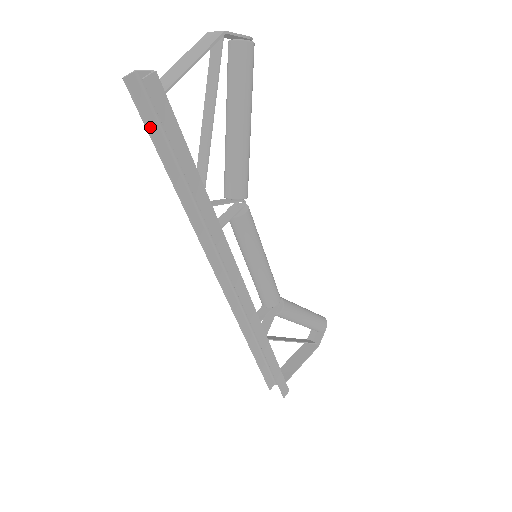
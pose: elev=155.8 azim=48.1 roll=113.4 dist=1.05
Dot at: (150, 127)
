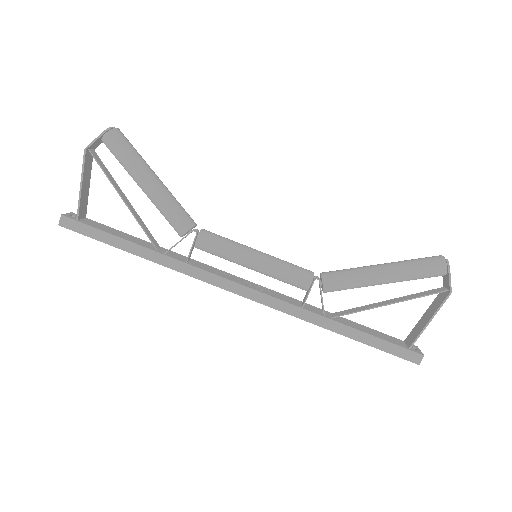
Dot at: occluded
